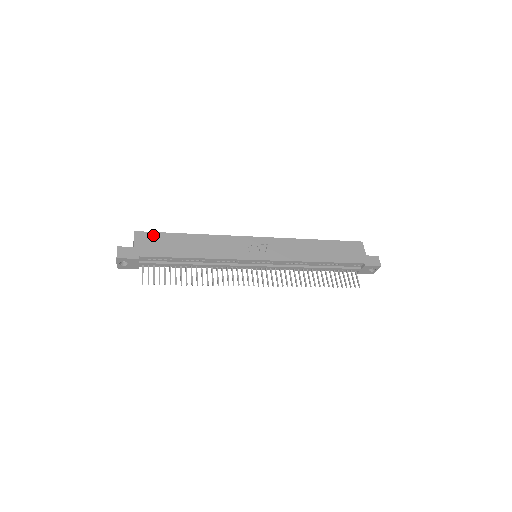
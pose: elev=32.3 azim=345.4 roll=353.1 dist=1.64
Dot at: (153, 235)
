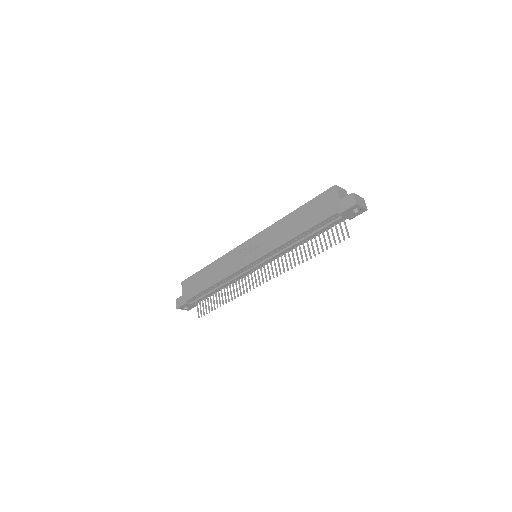
Dot at: (190, 279)
